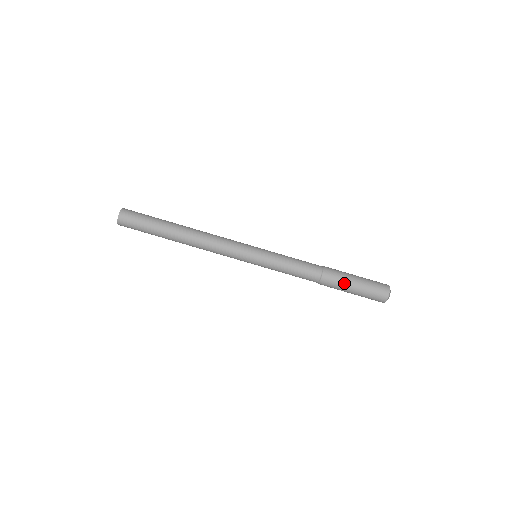
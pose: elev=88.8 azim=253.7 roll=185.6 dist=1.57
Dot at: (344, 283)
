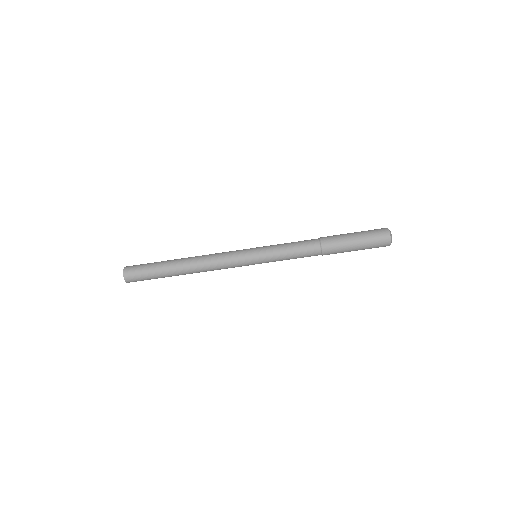
Dot at: (344, 243)
